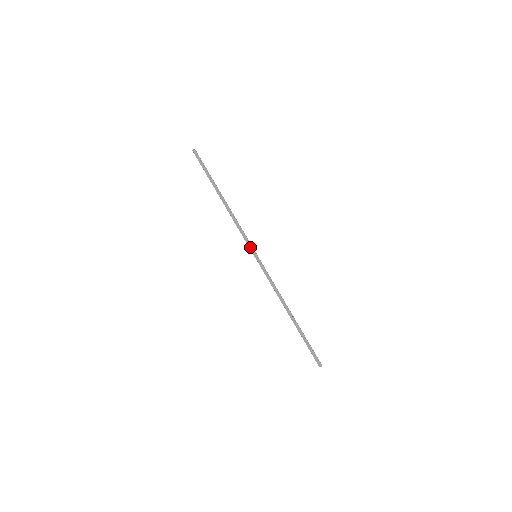
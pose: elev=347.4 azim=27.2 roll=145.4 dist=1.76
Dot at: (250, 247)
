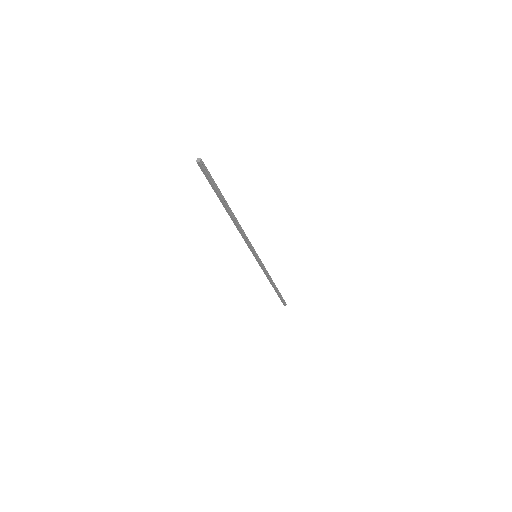
Dot at: (252, 252)
